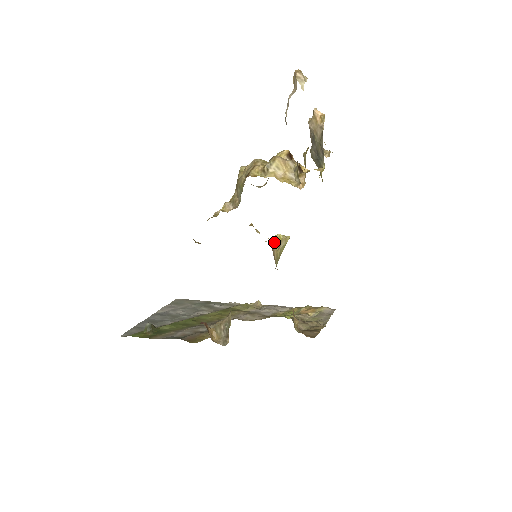
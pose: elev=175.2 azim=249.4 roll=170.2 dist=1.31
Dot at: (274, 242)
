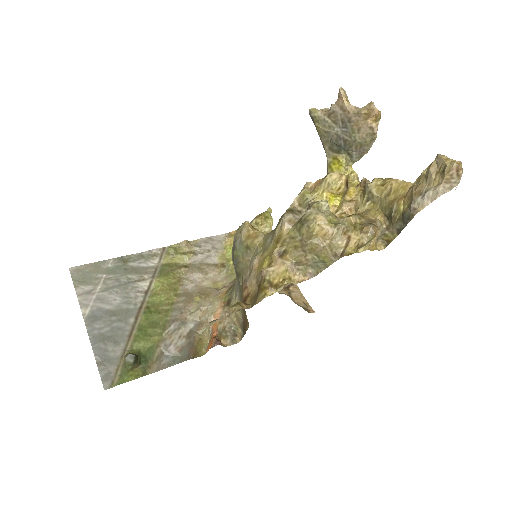
Dot at: occluded
